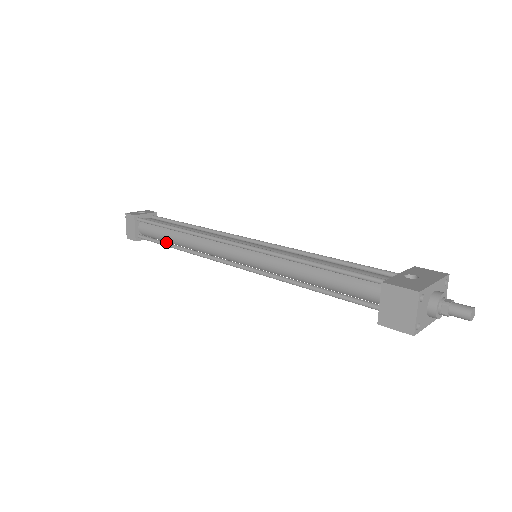
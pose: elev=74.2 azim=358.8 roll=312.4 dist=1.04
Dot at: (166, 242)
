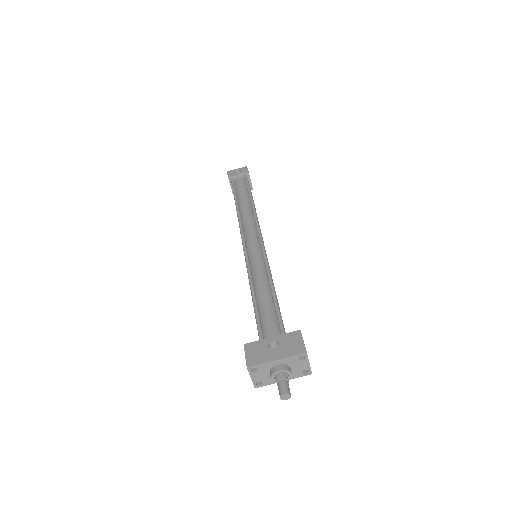
Dot at: occluded
